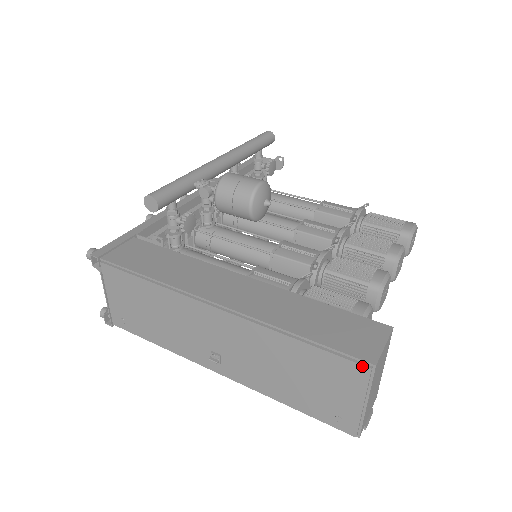
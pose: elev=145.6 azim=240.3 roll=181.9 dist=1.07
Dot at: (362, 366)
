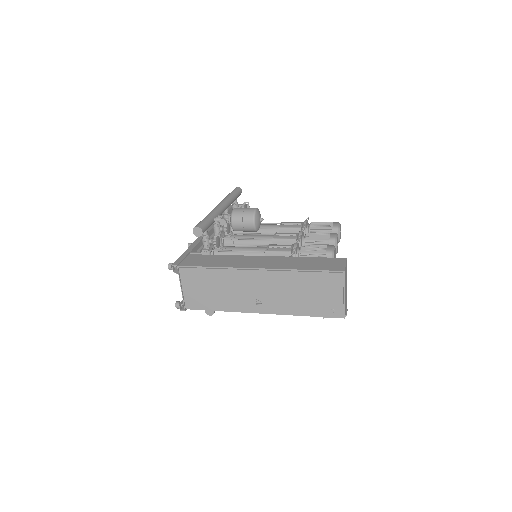
Dot at: (339, 273)
